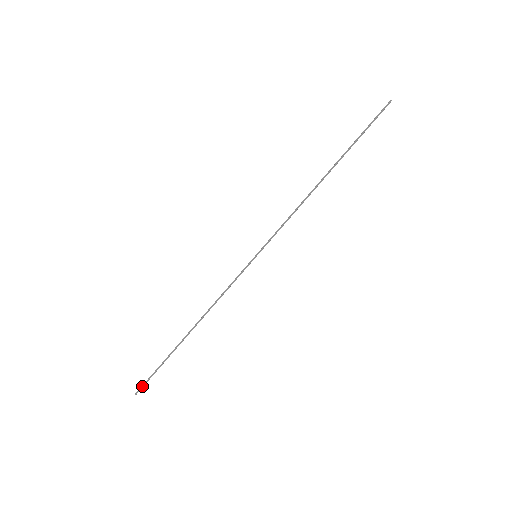
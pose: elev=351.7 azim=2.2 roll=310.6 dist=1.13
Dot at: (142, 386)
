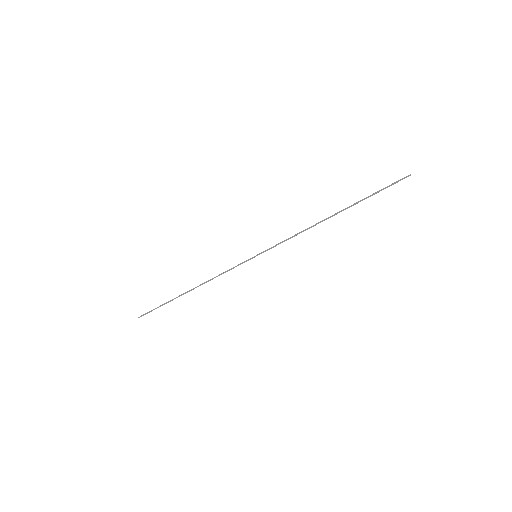
Dot at: (144, 314)
